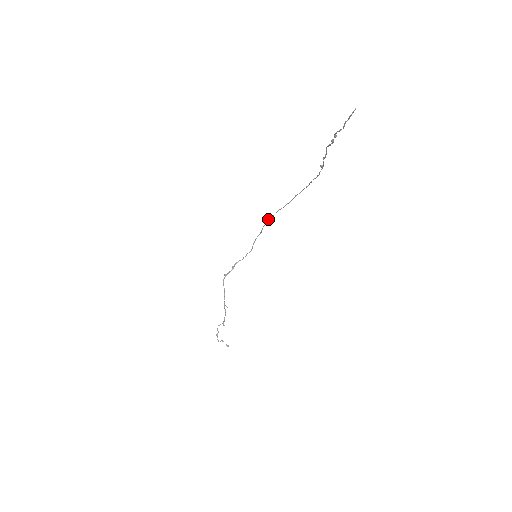
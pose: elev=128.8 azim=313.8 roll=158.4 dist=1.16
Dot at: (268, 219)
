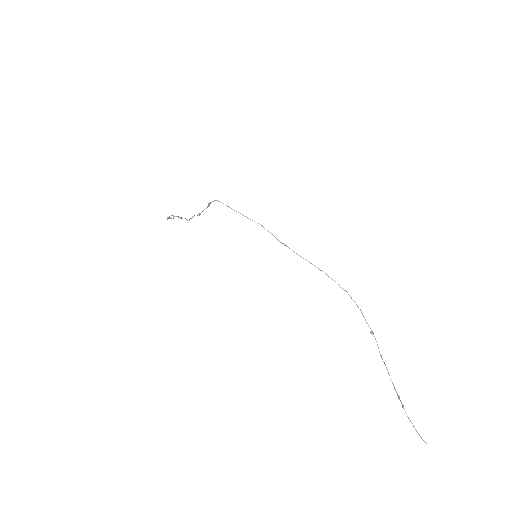
Dot at: occluded
